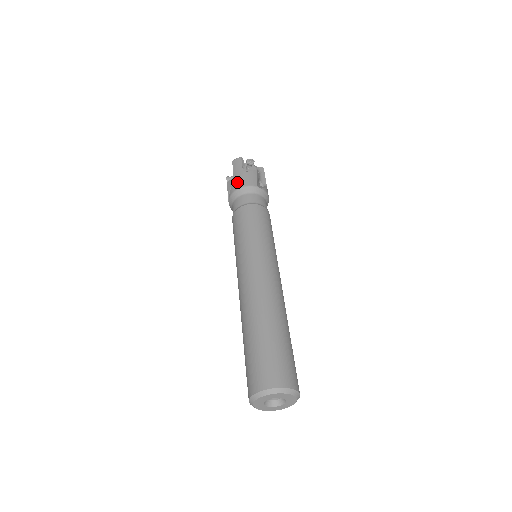
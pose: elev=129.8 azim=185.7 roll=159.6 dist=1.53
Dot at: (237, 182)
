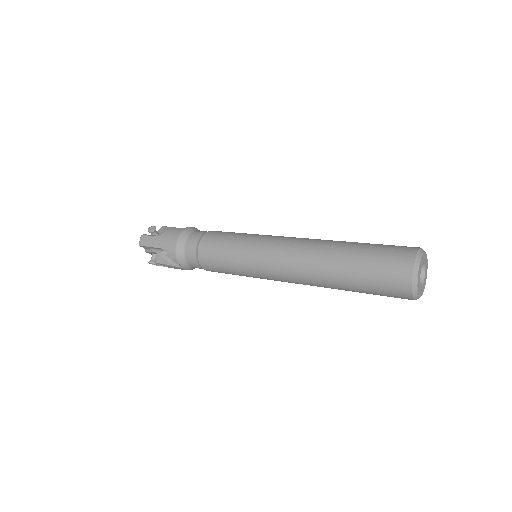
Dot at: (168, 245)
